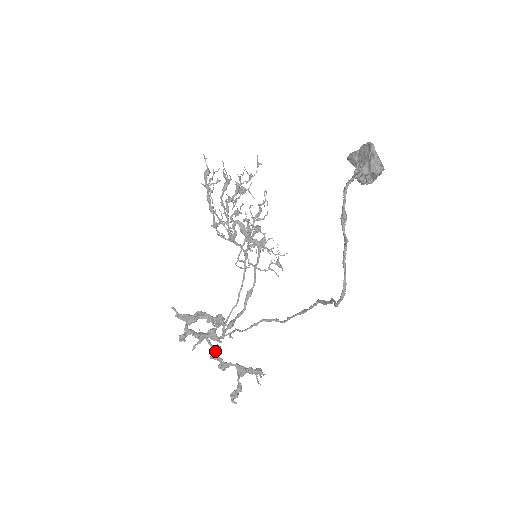
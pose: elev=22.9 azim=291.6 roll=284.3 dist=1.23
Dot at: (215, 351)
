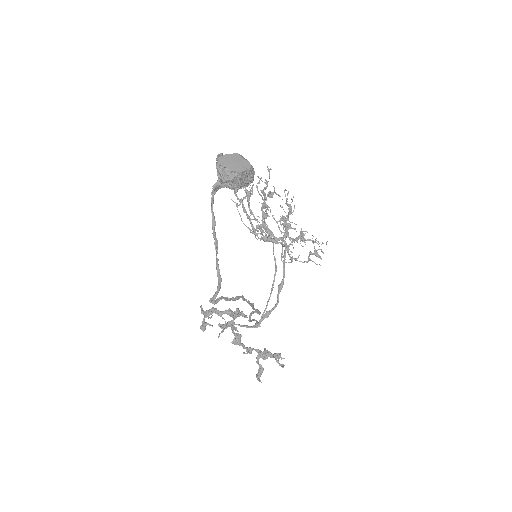
Dot at: (235, 338)
